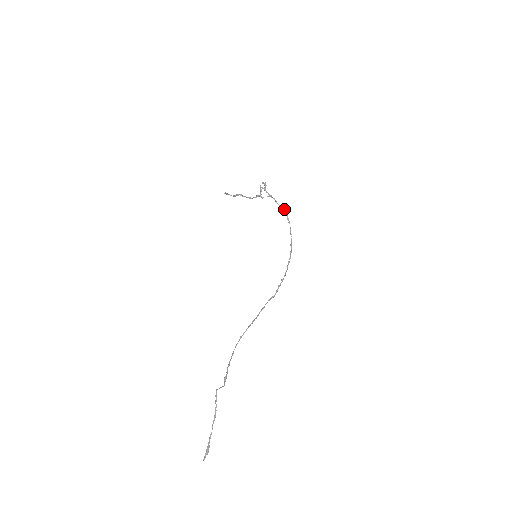
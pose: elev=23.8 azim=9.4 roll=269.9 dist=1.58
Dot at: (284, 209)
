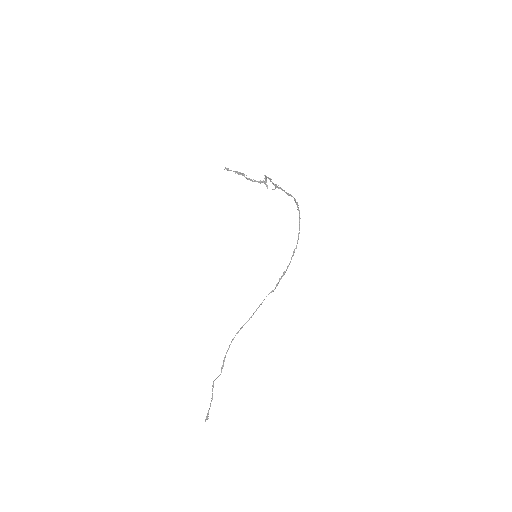
Dot at: occluded
